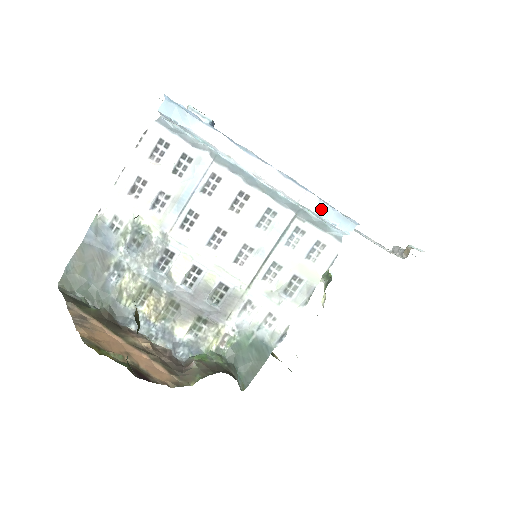
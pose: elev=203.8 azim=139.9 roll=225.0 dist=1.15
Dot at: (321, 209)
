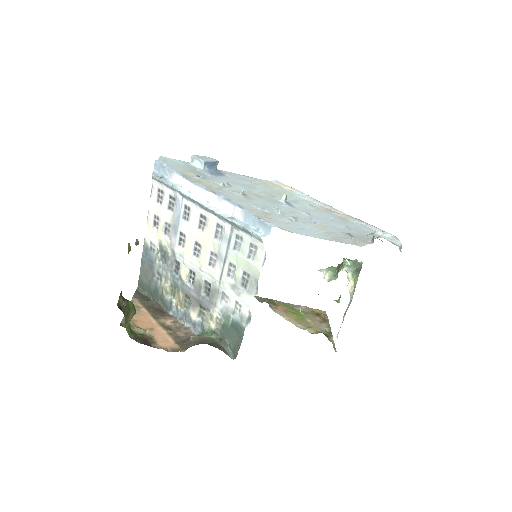
Dot at: (247, 219)
